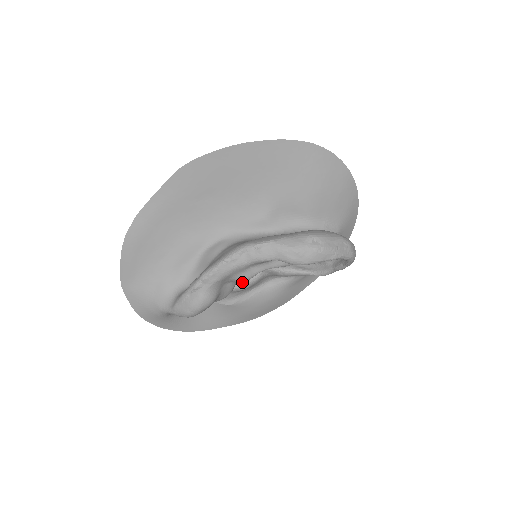
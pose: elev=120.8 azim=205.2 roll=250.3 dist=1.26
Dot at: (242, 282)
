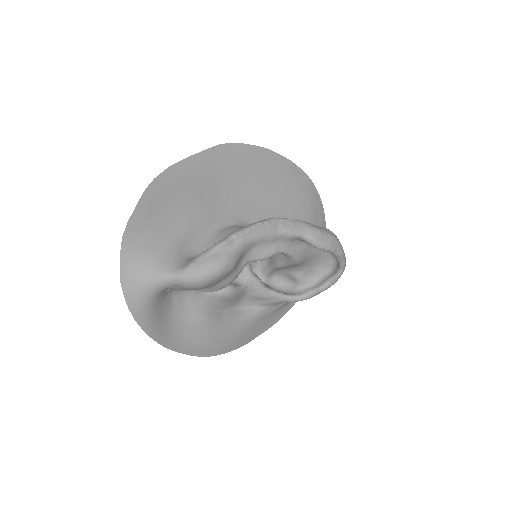
Dot at: (232, 285)
